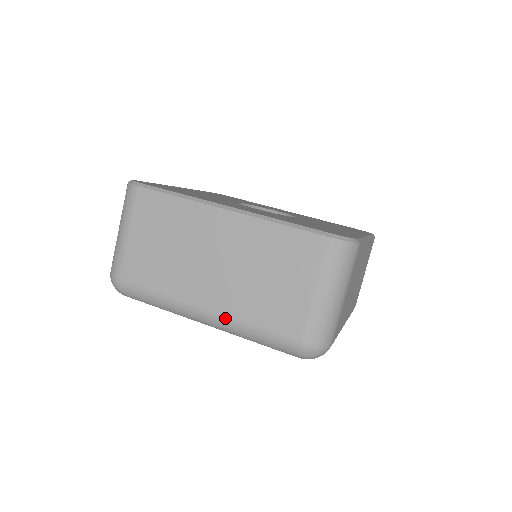
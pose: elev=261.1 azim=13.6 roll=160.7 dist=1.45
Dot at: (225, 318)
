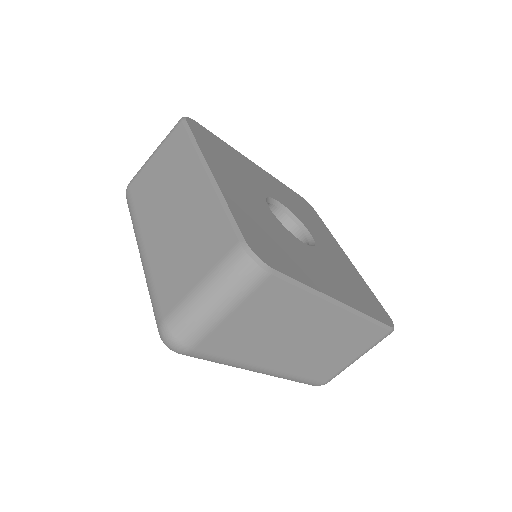
Dot at: (146, 261)
